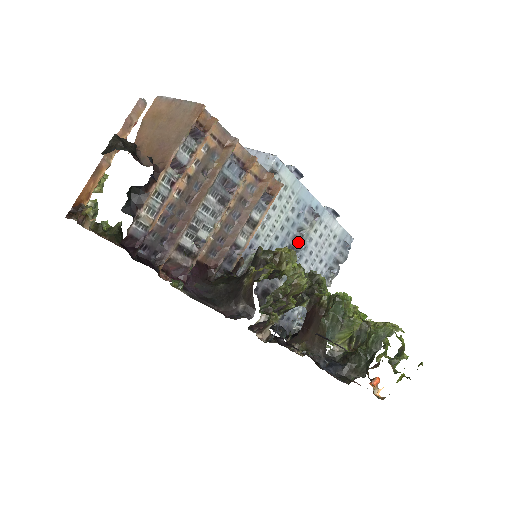
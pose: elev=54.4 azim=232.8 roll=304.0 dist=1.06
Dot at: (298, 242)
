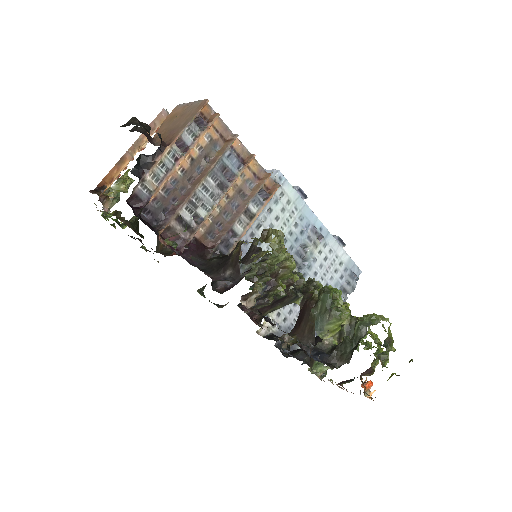
Dot at: (301, 258)
